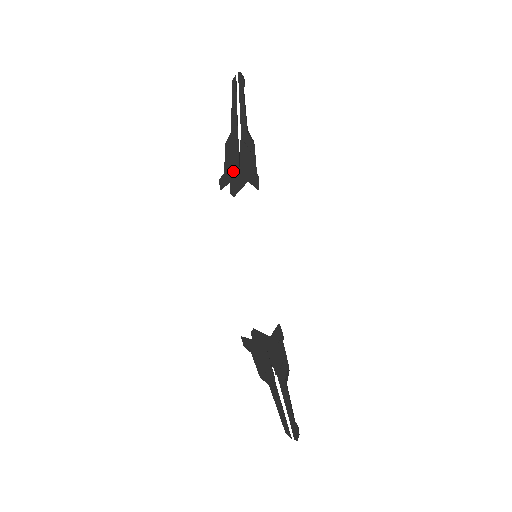
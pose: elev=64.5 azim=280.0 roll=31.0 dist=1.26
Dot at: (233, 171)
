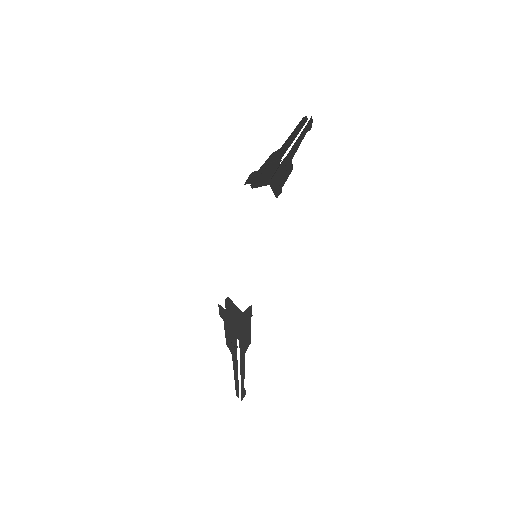
Dot at: (264, 177)
